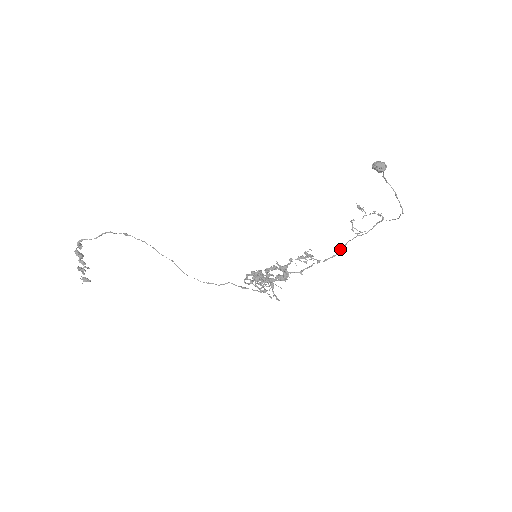
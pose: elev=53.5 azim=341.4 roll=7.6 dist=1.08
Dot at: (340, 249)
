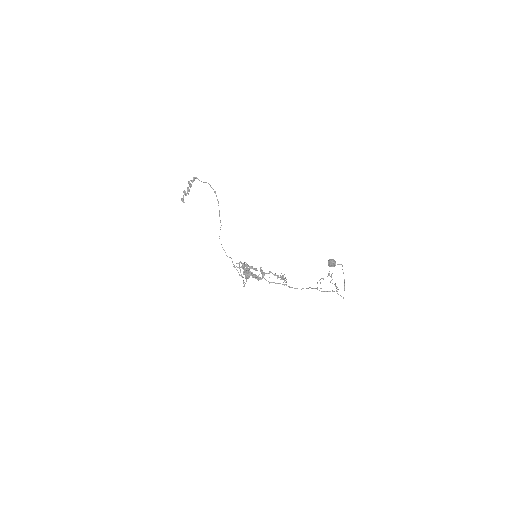
Dot at: (303, 288)
